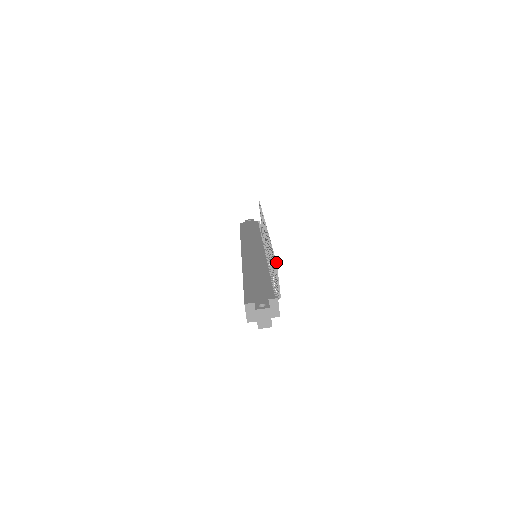
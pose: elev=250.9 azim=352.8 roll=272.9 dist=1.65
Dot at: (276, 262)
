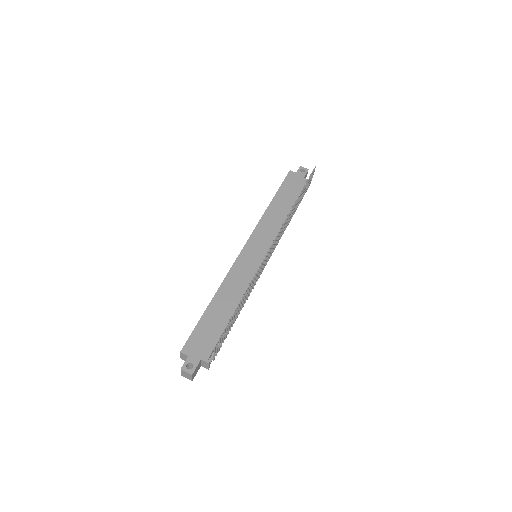
Dot at: (215, 346)
